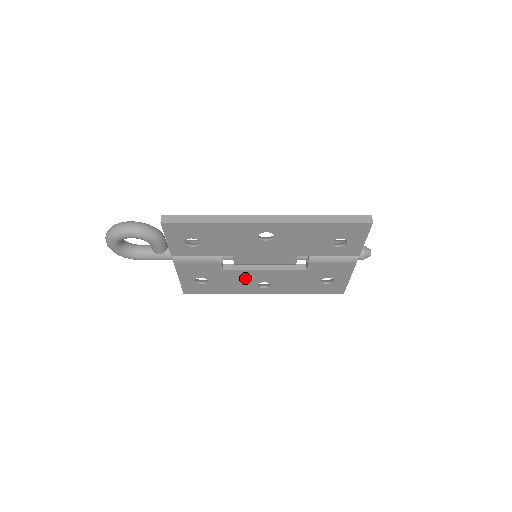
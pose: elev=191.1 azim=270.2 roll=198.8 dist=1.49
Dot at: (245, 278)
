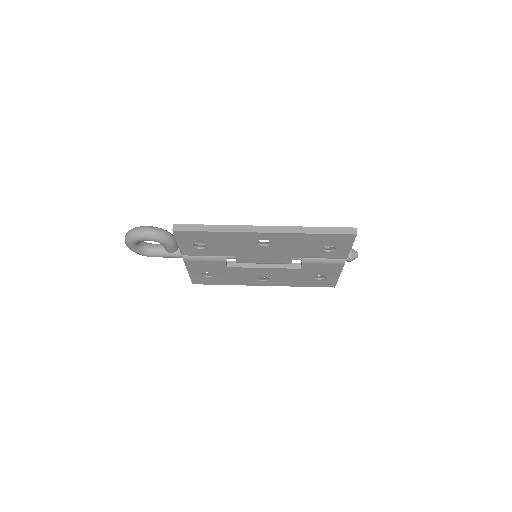
Dot at: (246, 273)
